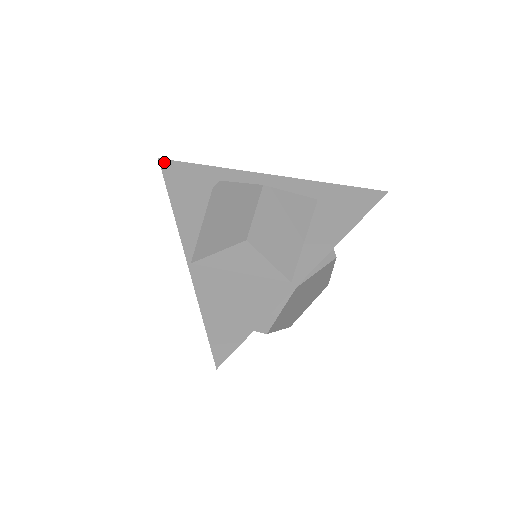
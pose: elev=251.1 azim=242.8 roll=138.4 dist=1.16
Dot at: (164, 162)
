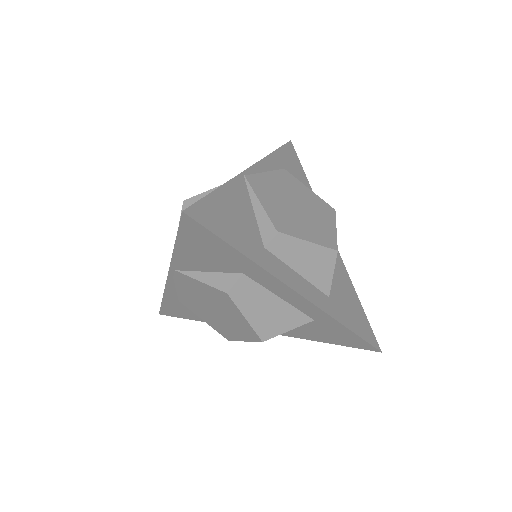
Dot at: occluded
